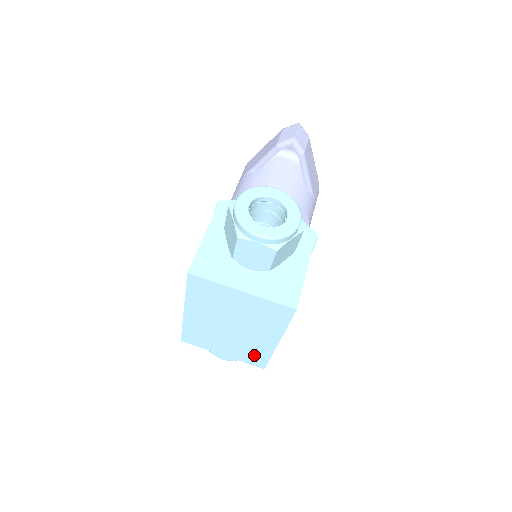
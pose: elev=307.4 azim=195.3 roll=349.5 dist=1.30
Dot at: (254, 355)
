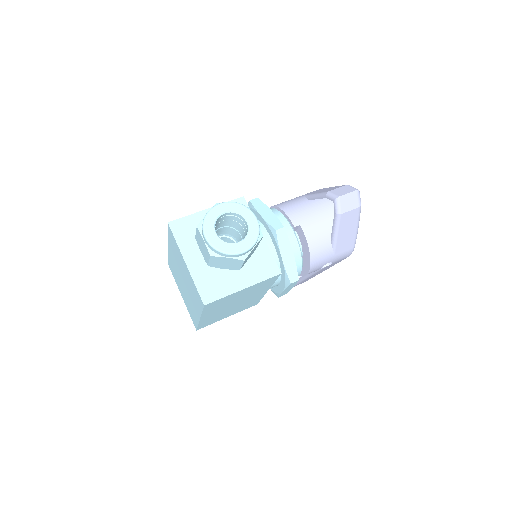
Dot at: (192, 314)
